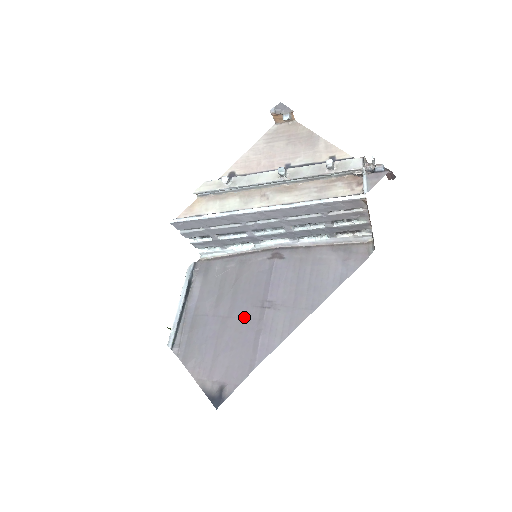
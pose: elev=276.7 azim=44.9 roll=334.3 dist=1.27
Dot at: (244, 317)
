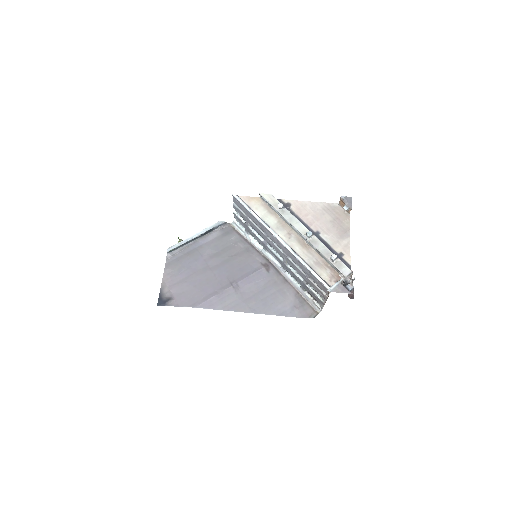
Dot at: (218, 278)
